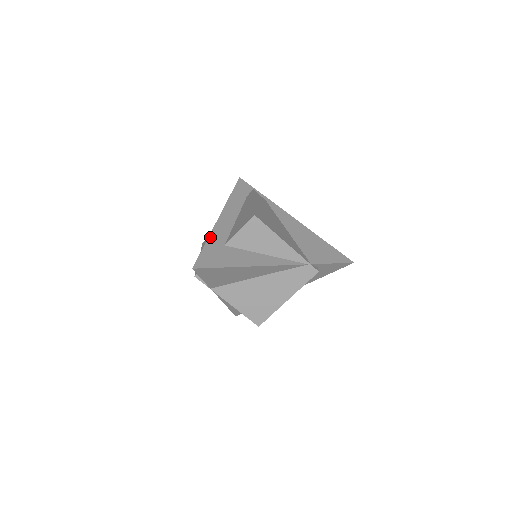
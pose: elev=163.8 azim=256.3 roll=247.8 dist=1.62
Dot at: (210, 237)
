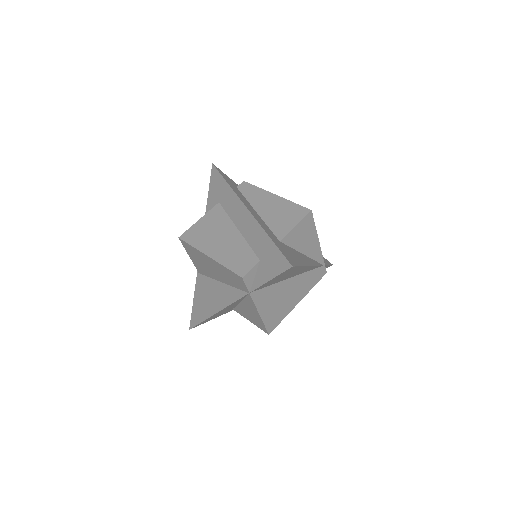
Dot at: (265, 230)
